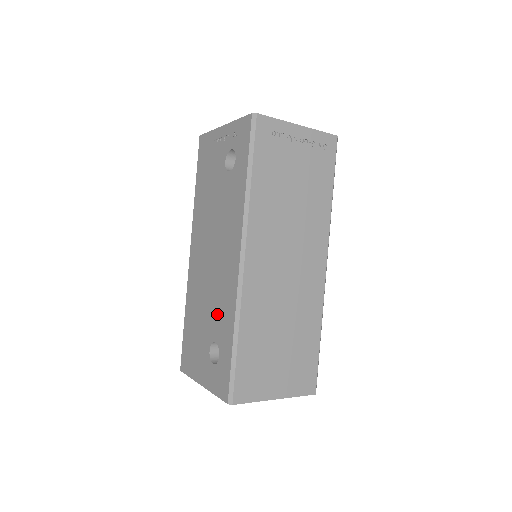
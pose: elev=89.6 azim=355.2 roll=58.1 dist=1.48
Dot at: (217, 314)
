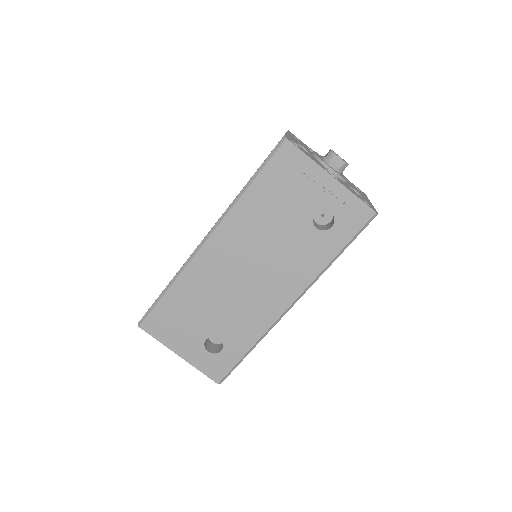
Dot at: (234, 322)
